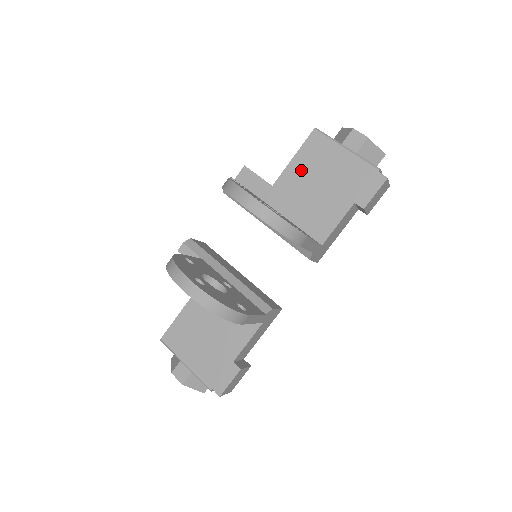
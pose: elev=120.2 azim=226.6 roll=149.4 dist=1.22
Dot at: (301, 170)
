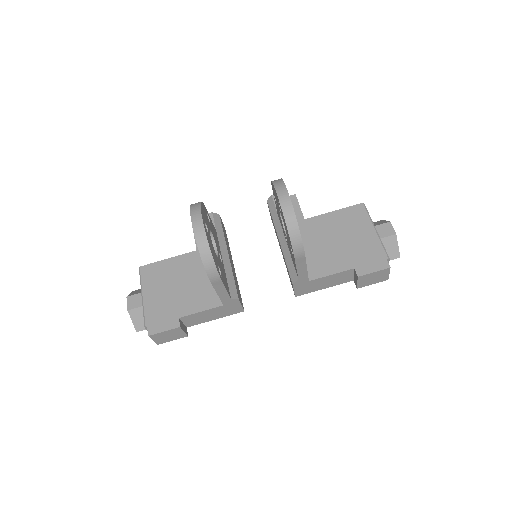
Dot at: (333, 222)
